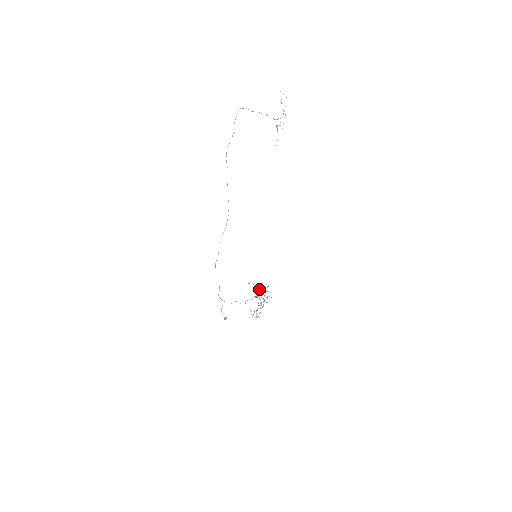
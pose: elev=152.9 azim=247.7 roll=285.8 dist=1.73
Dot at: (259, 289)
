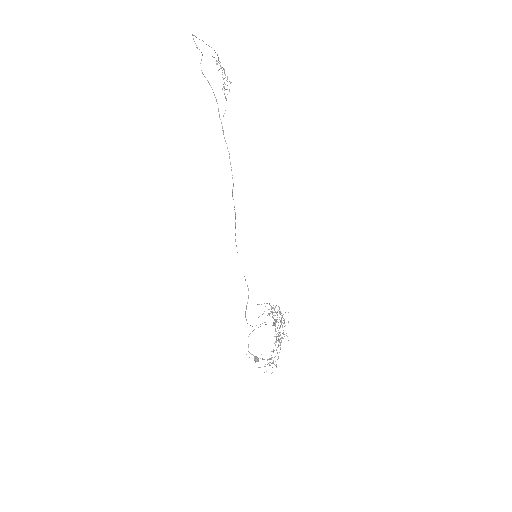
Dot at: (269, 314)
